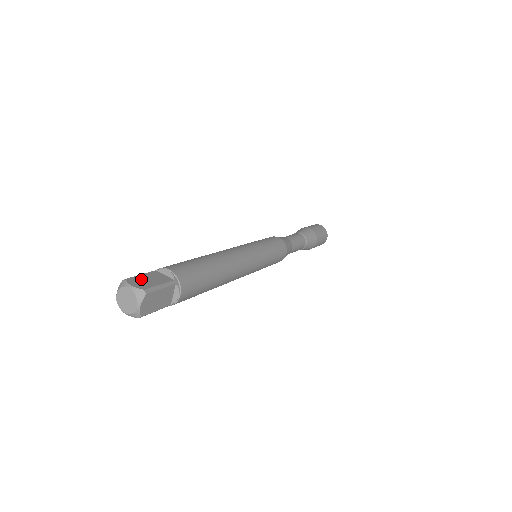
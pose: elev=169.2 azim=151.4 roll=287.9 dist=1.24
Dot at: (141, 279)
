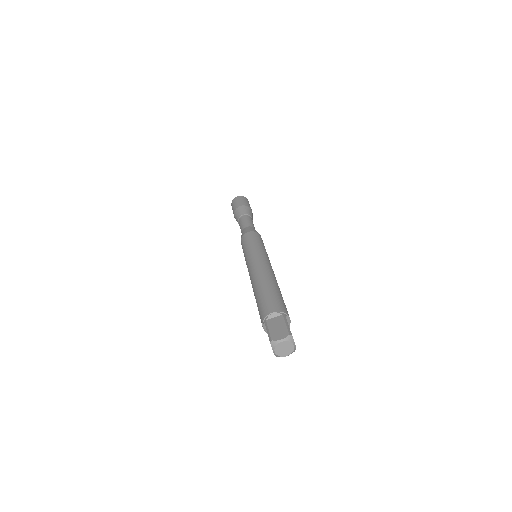
Dot at: (275, 332)
